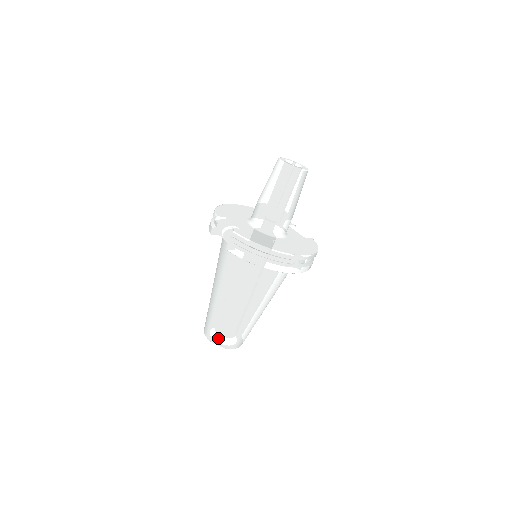
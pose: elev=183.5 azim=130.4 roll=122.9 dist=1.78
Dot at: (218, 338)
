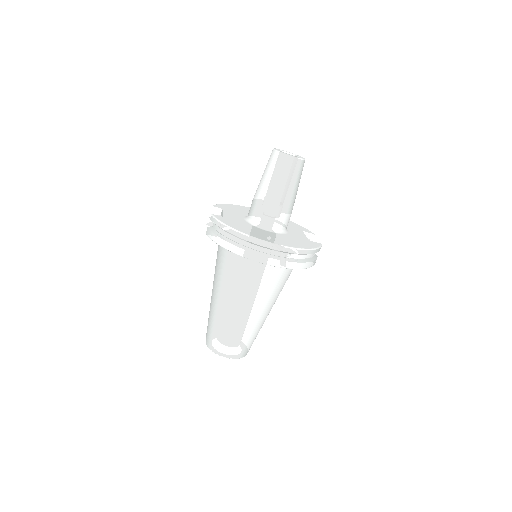
Dot at: (211, 341)
